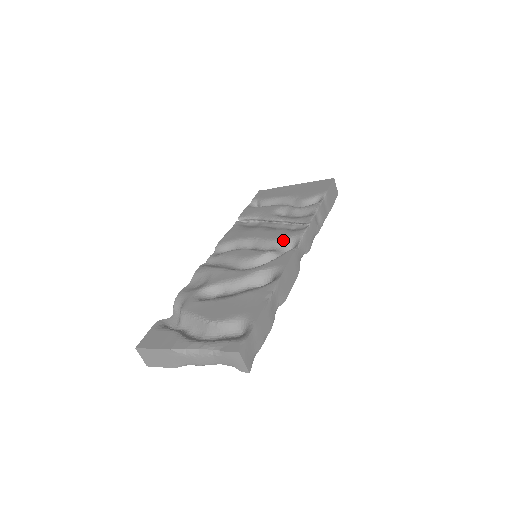
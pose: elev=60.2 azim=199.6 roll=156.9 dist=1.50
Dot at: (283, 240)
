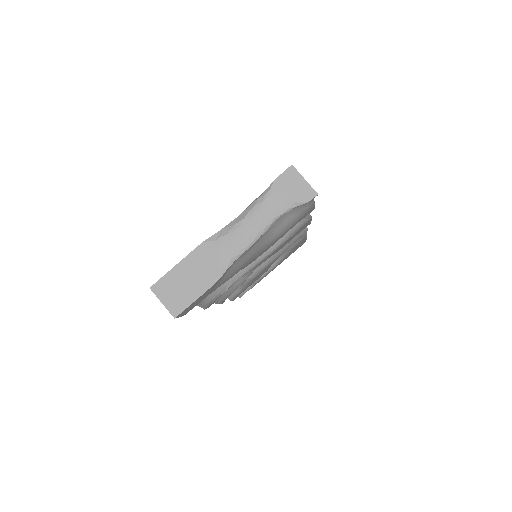
Dot at: occluded
